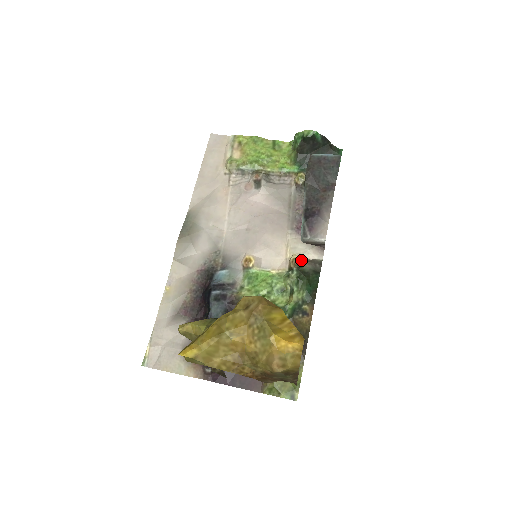
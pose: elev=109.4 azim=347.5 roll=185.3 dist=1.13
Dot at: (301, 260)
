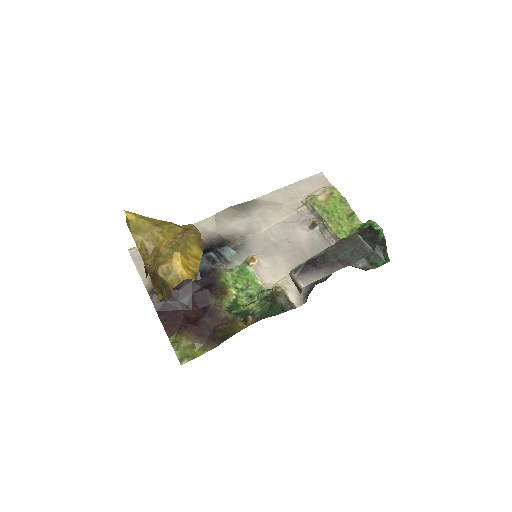
Dot at: (283, 292)
